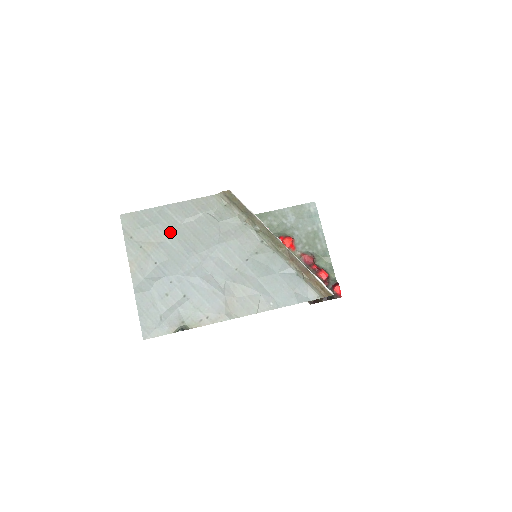
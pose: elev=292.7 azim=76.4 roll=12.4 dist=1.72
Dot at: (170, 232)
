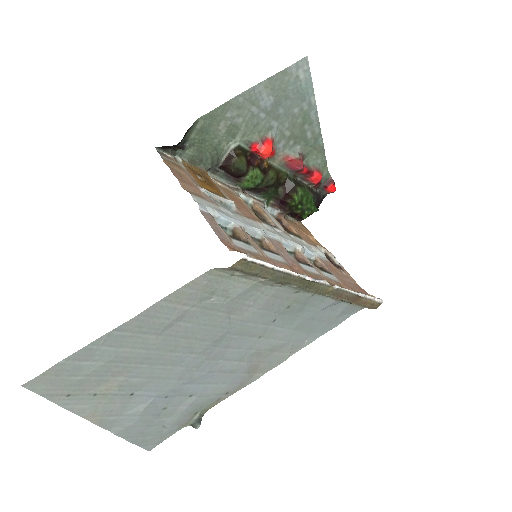
Dot at: (141, 356)
